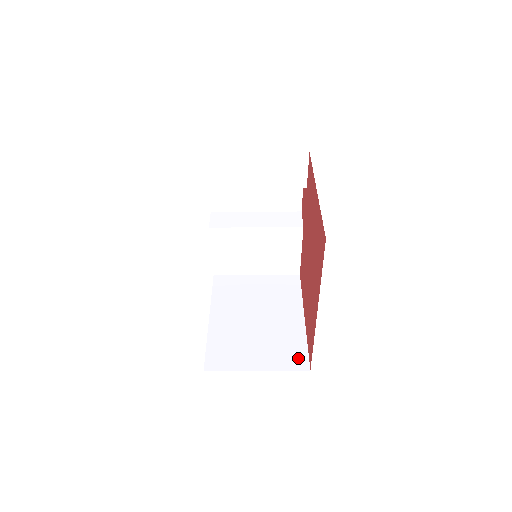
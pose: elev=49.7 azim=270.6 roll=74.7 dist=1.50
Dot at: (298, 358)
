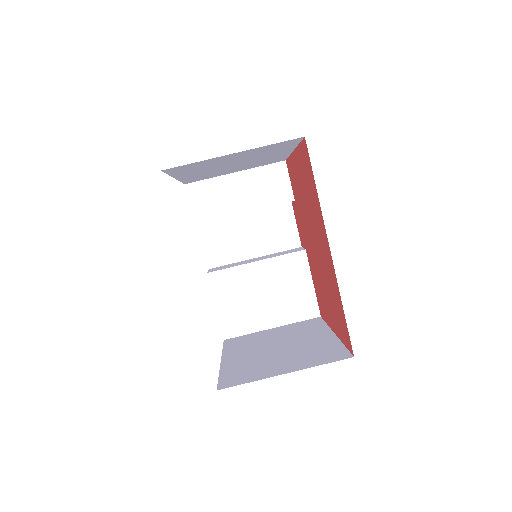
Dot at: (335, 354)
